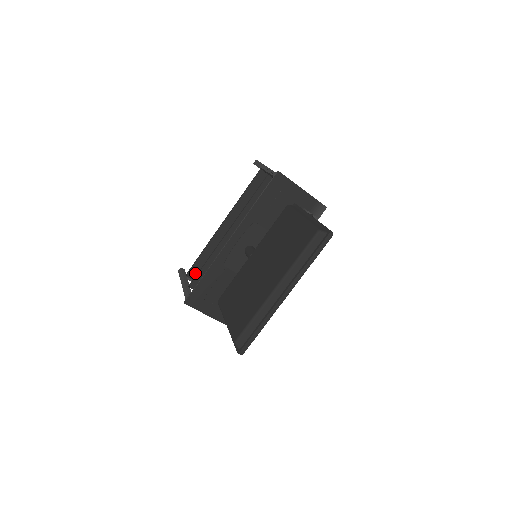
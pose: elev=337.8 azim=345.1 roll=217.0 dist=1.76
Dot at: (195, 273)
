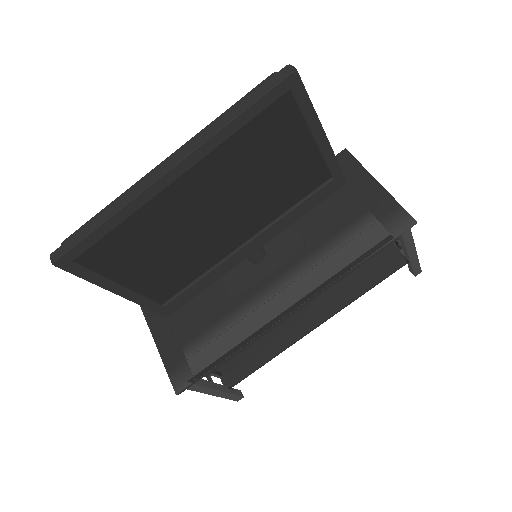
Dot at: occluded
